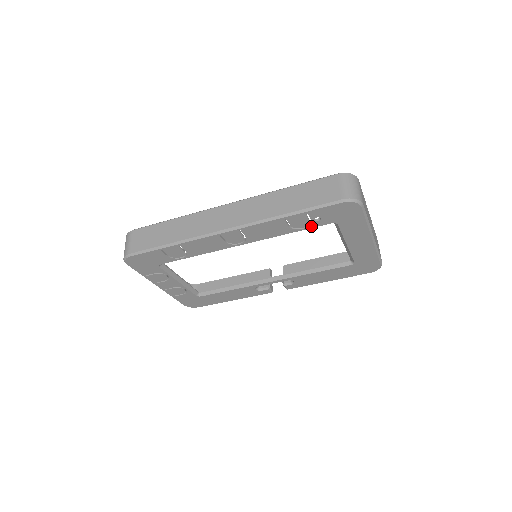
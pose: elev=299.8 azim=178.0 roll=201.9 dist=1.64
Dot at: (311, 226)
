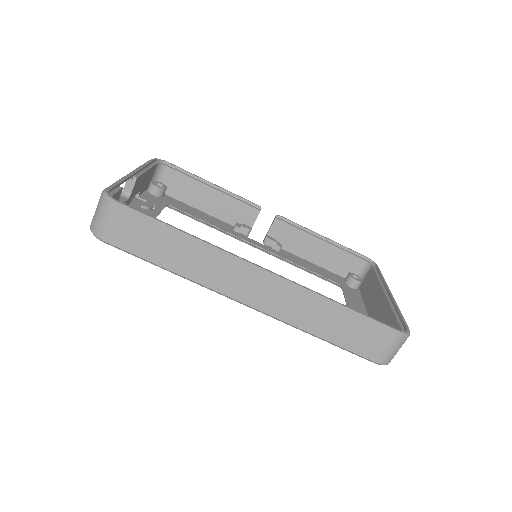
Dot at: occluded
